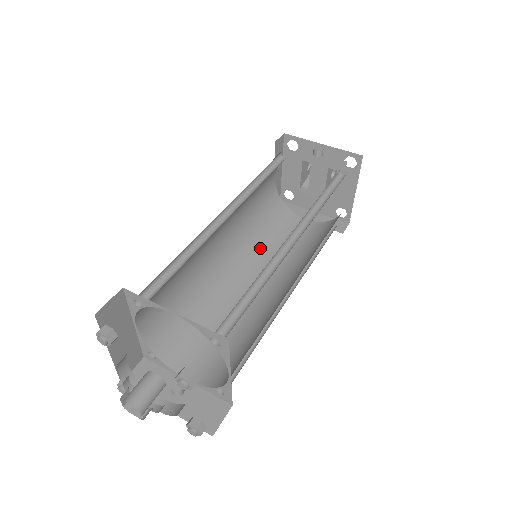
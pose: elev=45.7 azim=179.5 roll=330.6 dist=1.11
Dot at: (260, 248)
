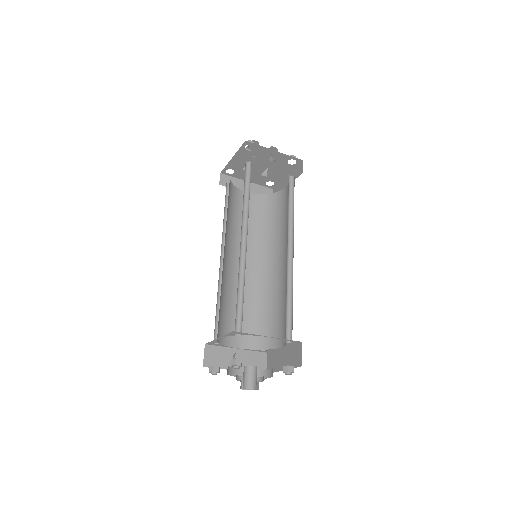
Dot at: (233, 232)
